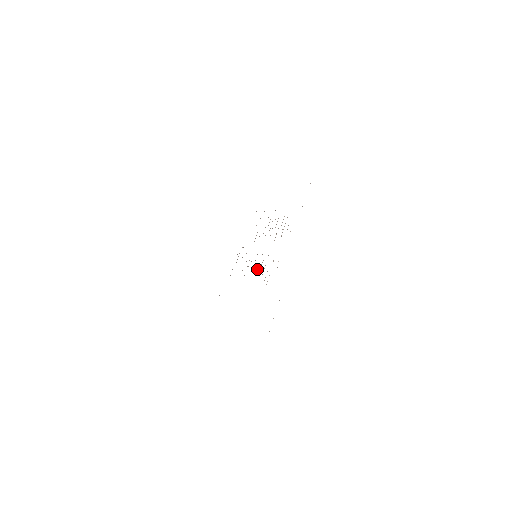
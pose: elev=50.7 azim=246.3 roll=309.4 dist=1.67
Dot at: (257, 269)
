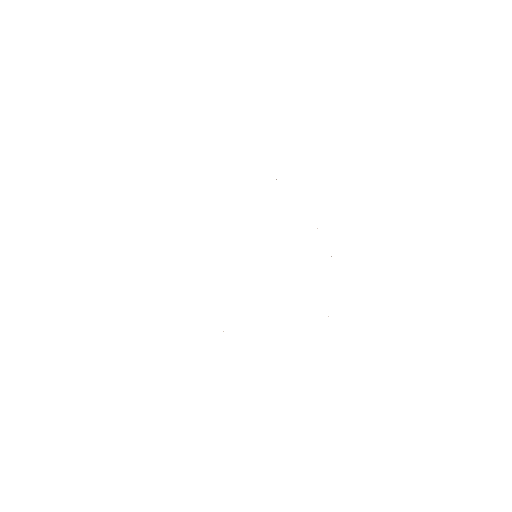
Dot at: occluded
